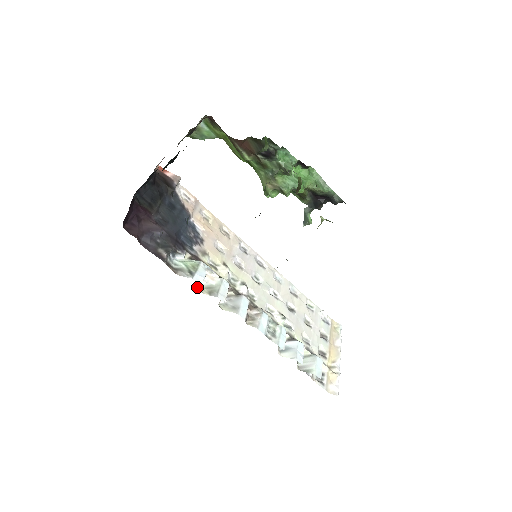
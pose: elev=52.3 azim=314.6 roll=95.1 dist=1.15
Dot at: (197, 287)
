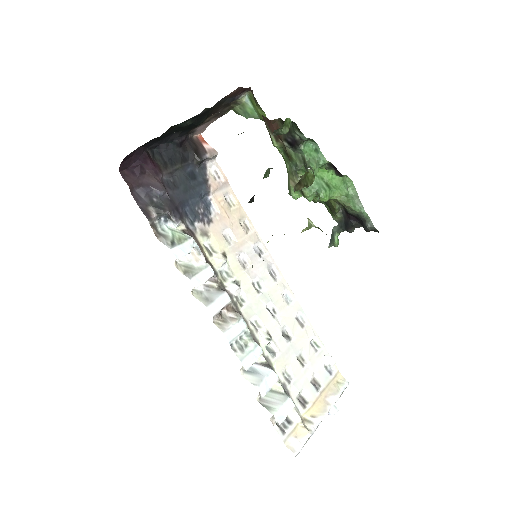
Dot at: (175, 261)
